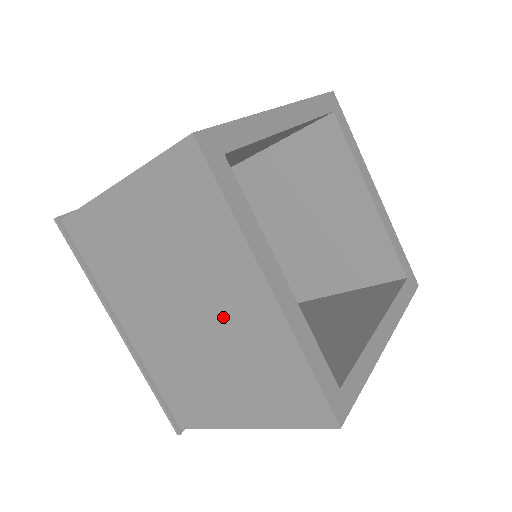
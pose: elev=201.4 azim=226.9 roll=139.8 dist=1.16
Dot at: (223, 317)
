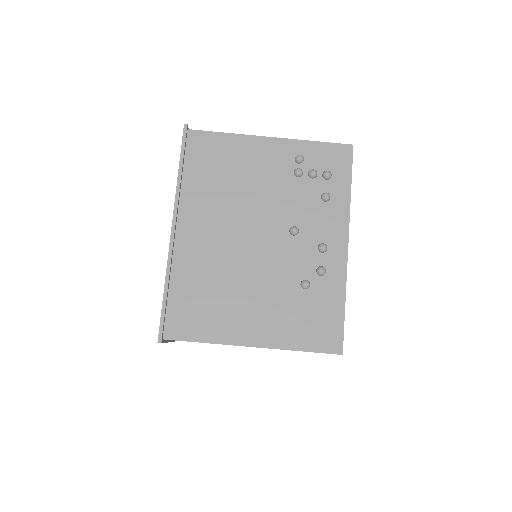
Dot at: occluded
